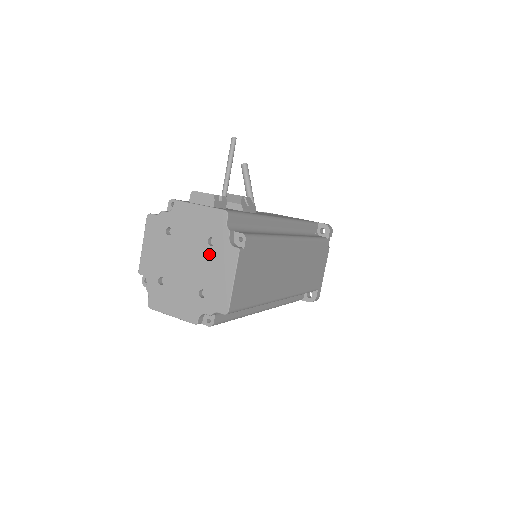
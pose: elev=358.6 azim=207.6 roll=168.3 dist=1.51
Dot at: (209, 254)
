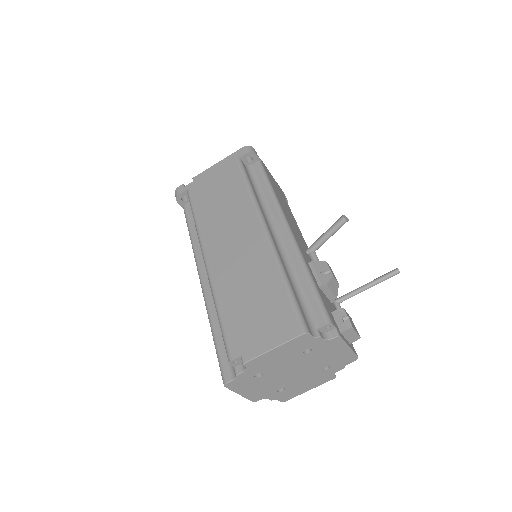
Dot at: (316, 374)
